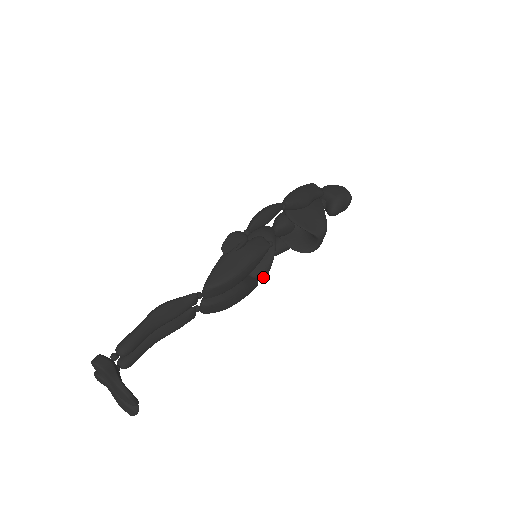
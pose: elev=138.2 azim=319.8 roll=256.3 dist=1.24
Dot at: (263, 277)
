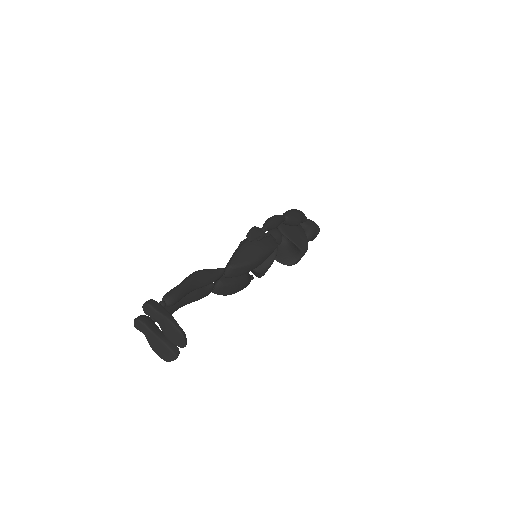
Dot at: (263, 273)
